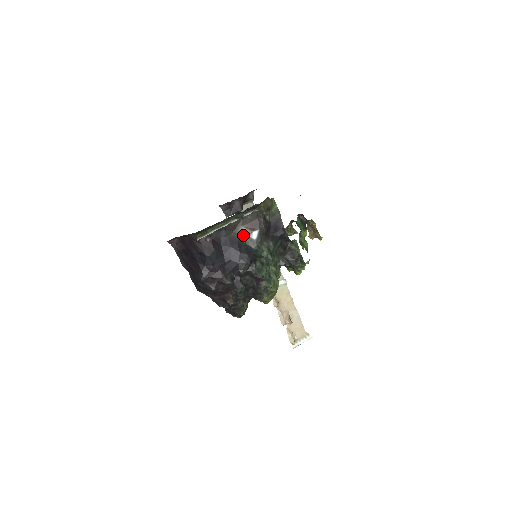
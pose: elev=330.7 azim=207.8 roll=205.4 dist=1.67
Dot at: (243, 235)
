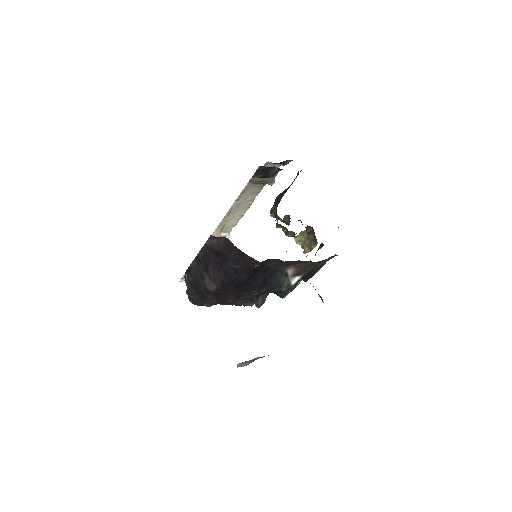
Dot at: (287, 275)
